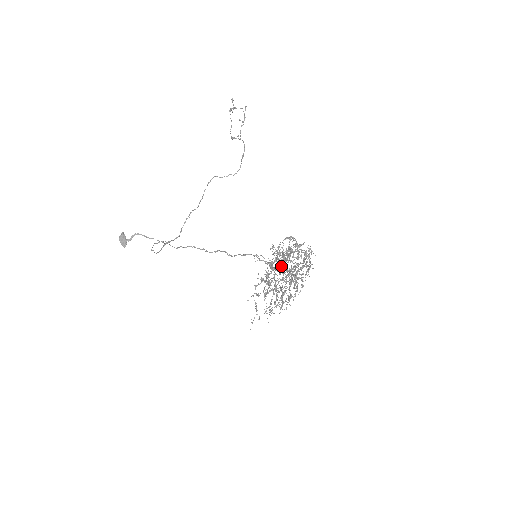
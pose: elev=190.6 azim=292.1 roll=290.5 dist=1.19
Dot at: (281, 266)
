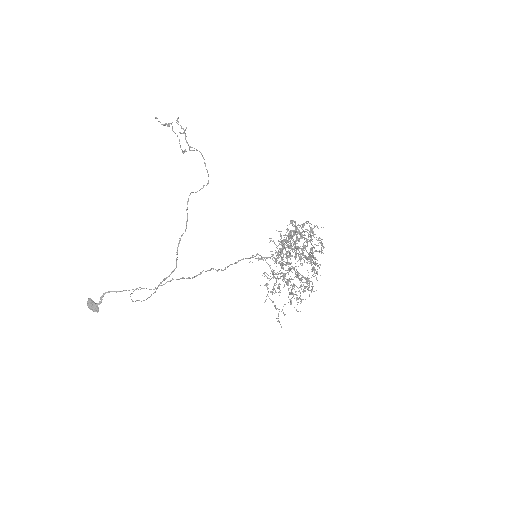
Dot at: occluded
